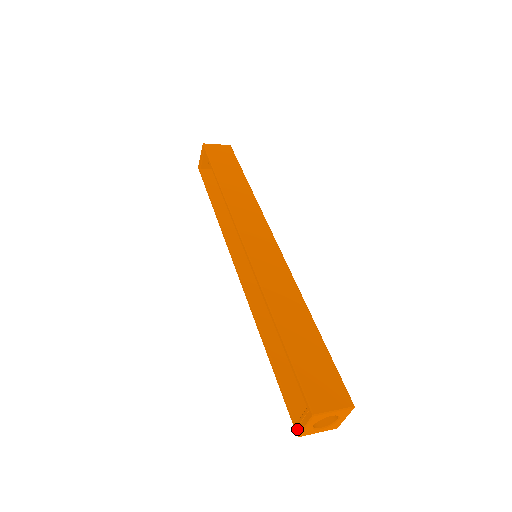
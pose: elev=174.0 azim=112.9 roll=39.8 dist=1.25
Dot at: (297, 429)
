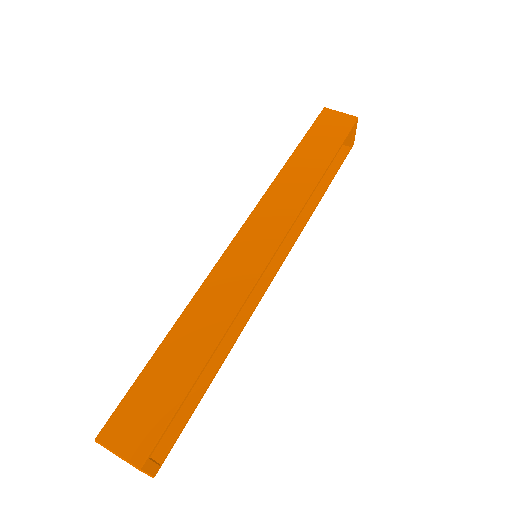
Dot at: occluded
